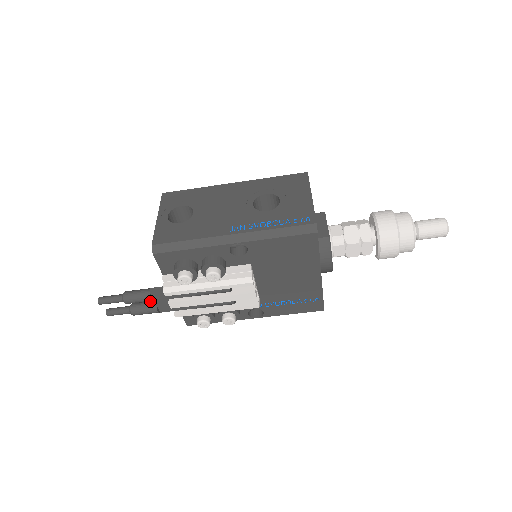
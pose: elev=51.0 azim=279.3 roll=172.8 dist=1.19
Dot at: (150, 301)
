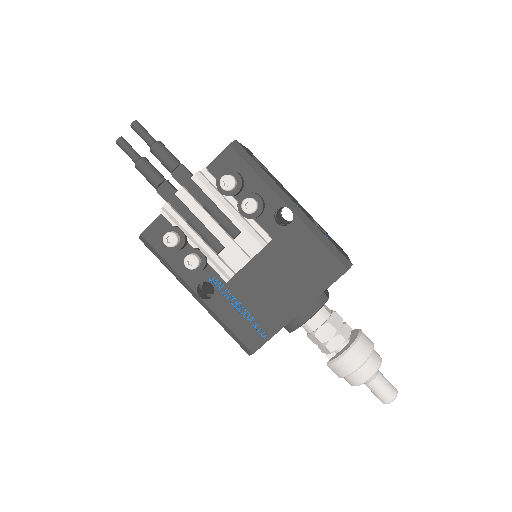
Dot at: occluded
